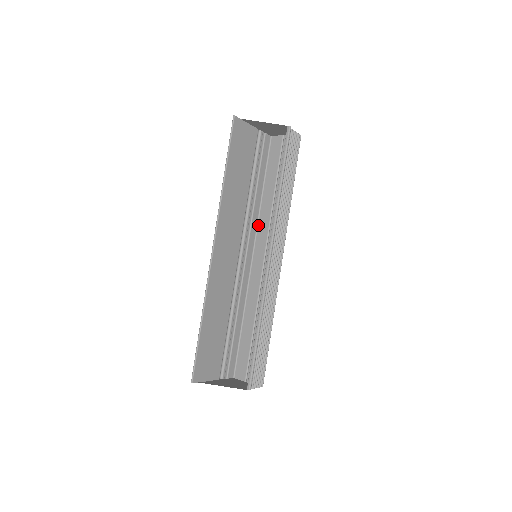
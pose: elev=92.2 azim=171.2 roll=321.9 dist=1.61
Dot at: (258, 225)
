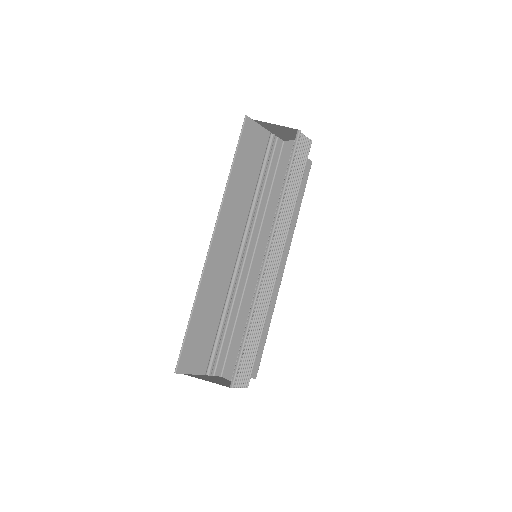
Dot at: (262, 226)
